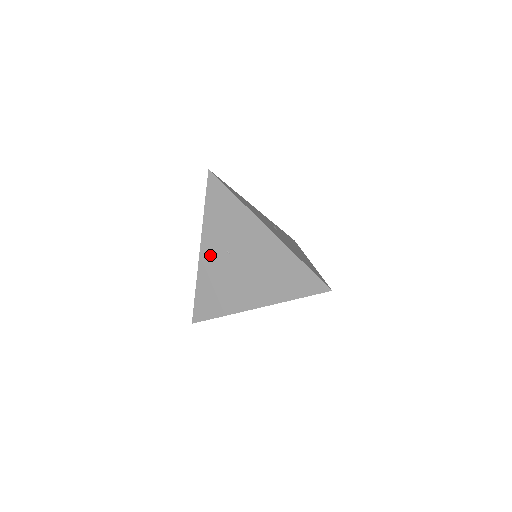
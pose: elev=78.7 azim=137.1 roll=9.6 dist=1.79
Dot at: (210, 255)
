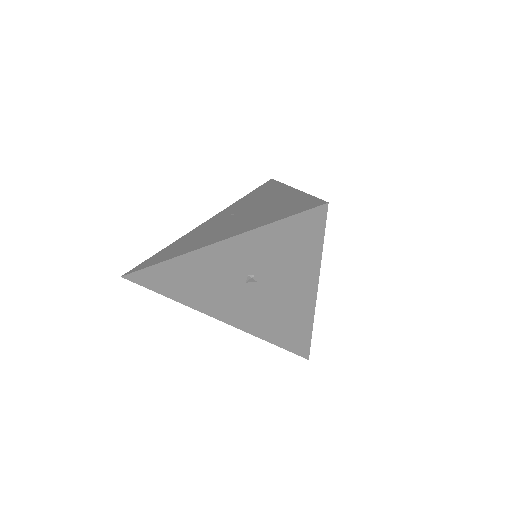
Dot at: (211, 221)
